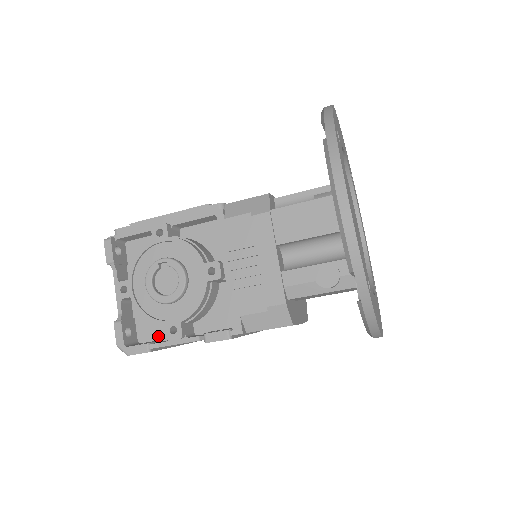
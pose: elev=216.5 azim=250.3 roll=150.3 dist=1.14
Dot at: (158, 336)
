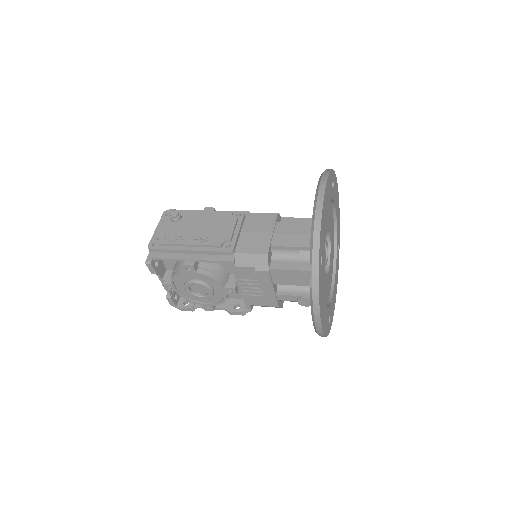
Dot at: occluded
